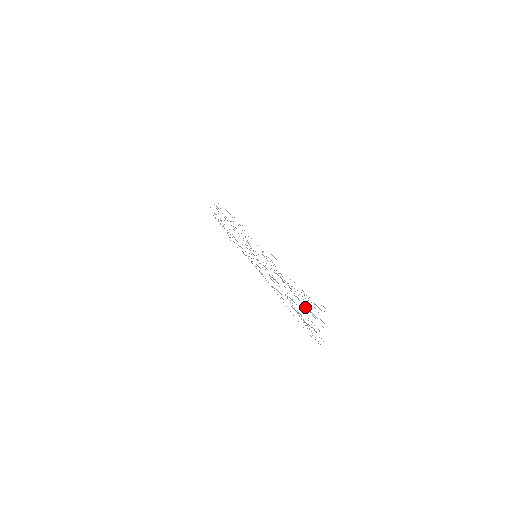
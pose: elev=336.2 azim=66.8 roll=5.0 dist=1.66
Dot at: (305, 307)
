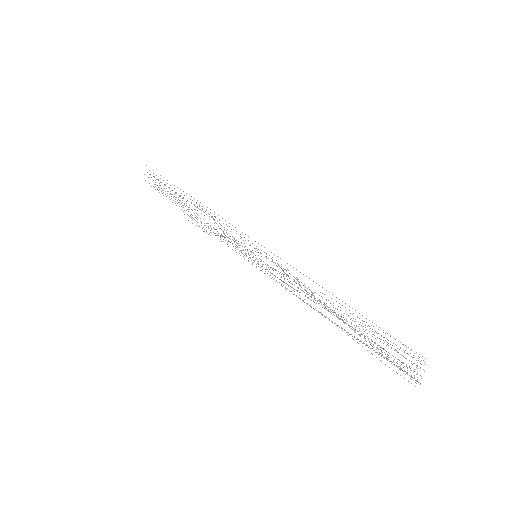
Dot at: occluded
